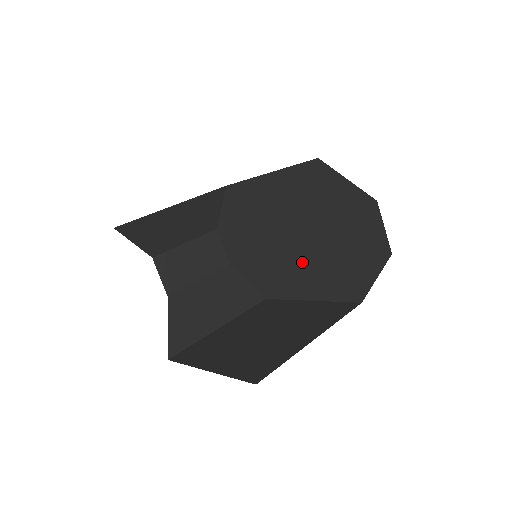
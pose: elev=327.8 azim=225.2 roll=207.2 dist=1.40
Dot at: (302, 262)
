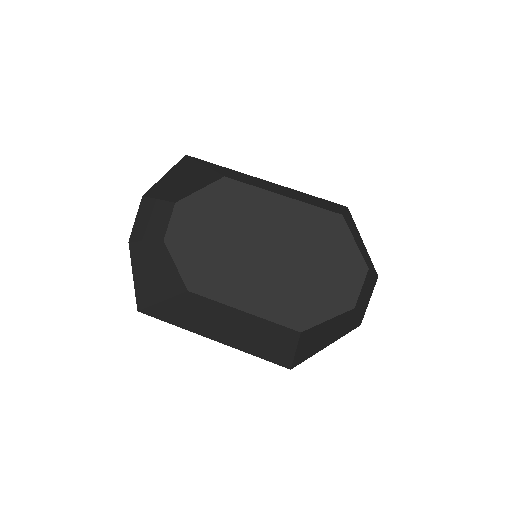
Dot at: (263, 278)
